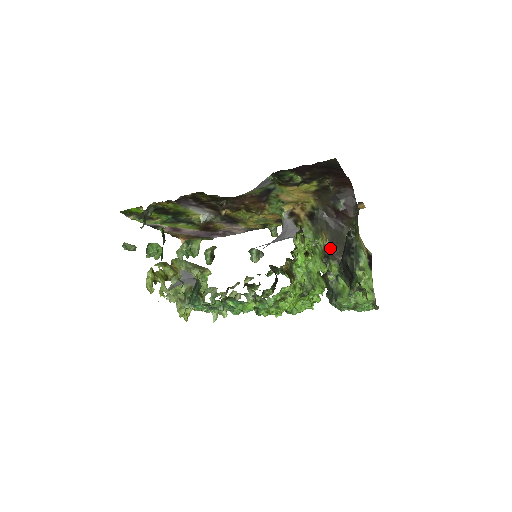
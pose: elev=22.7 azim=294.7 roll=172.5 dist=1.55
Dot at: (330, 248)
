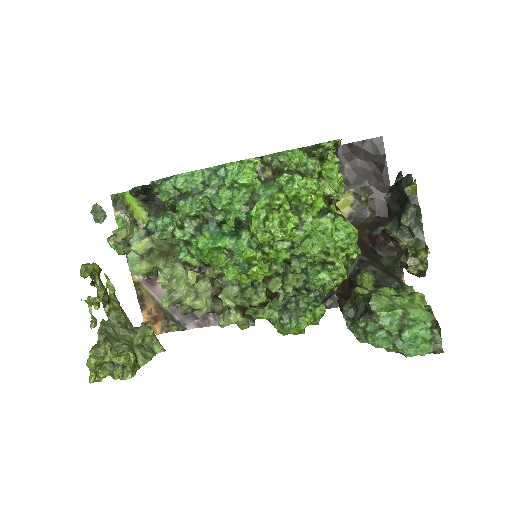
Dot at: (363, 259)
